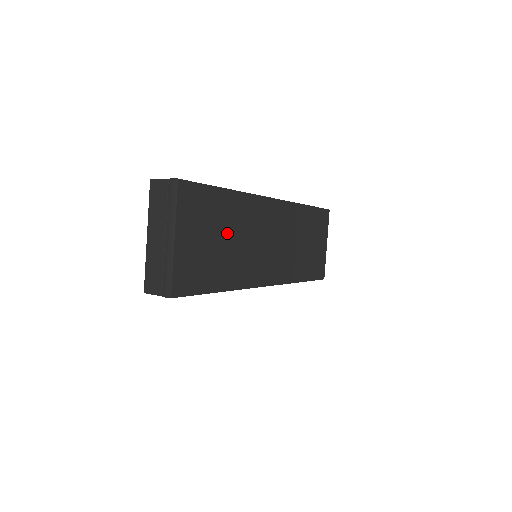
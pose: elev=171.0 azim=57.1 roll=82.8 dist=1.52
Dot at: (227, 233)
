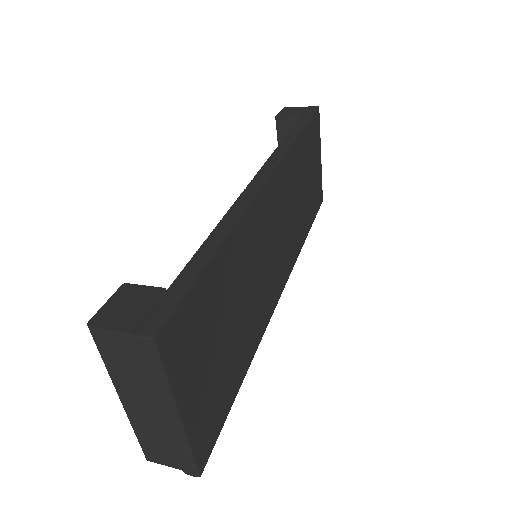
Dot at: (234, 303)
